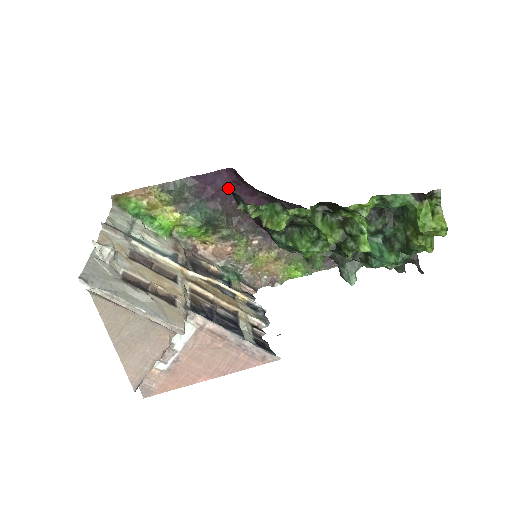
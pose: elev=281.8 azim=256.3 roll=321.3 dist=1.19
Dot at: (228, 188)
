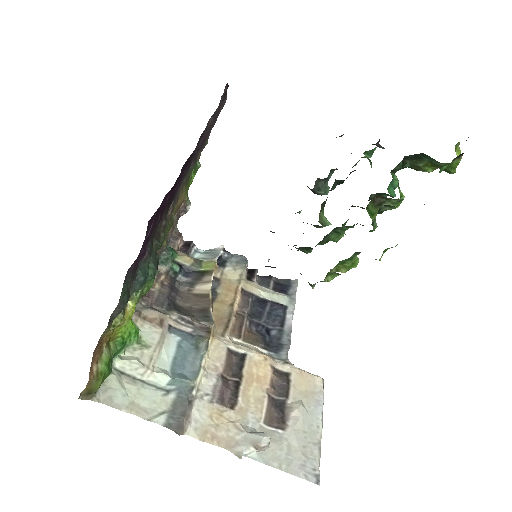
Dot at: (153, 223)
